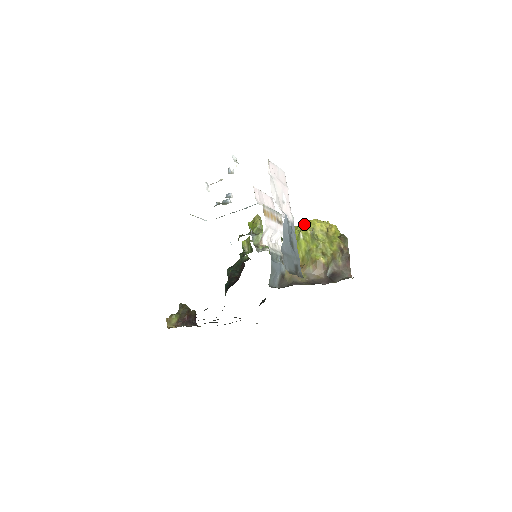
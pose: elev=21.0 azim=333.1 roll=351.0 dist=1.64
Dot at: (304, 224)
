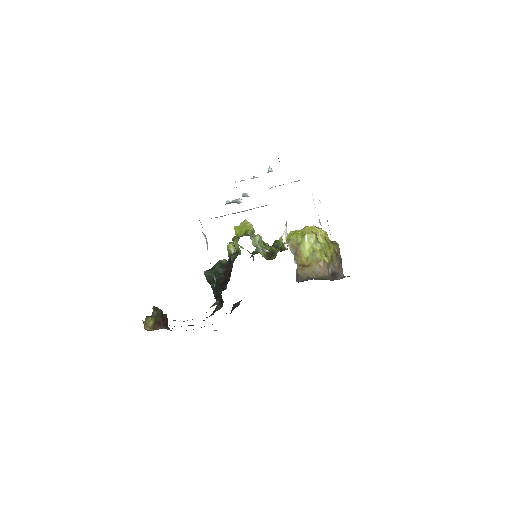
Dot at: (307, 229)
